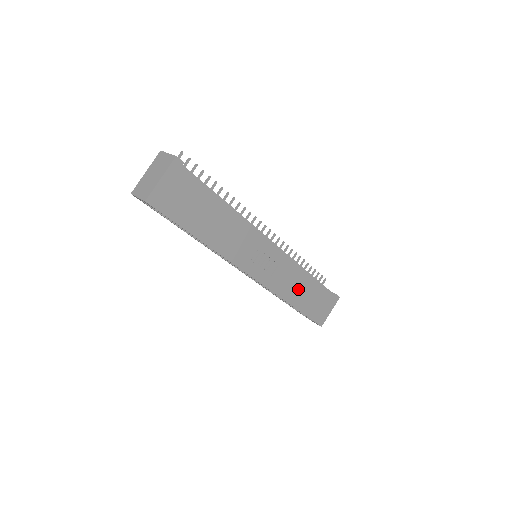
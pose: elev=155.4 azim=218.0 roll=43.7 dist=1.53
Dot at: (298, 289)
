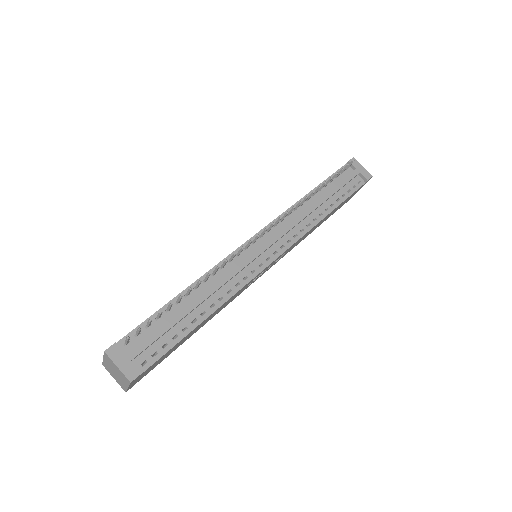
Dot at: (314, 228)
